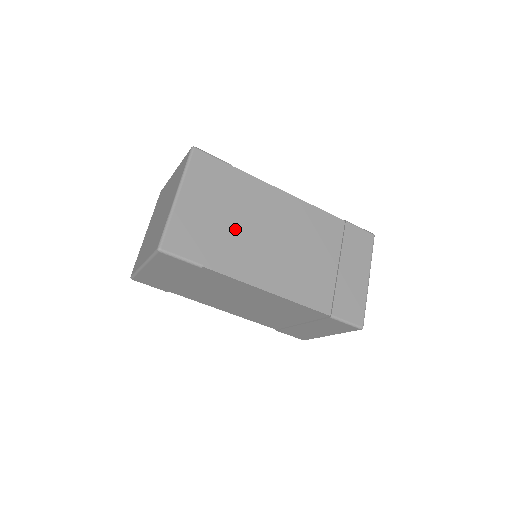
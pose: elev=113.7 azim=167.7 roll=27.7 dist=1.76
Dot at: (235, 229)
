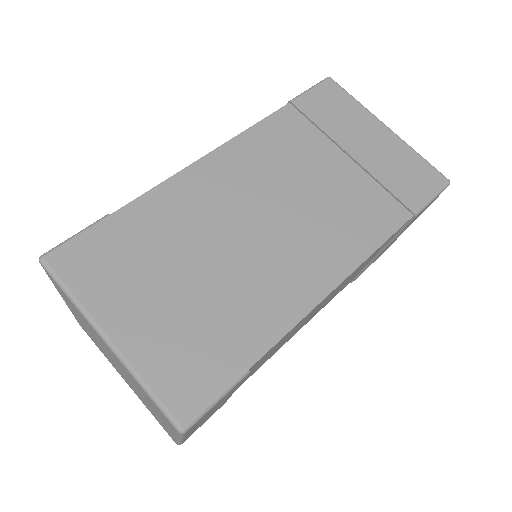
Dot at: (216, 276)
